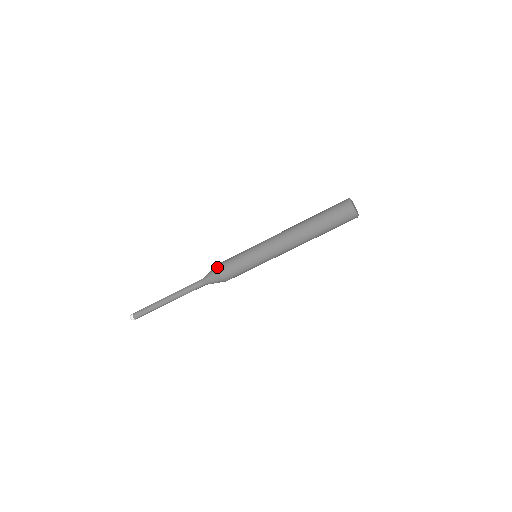
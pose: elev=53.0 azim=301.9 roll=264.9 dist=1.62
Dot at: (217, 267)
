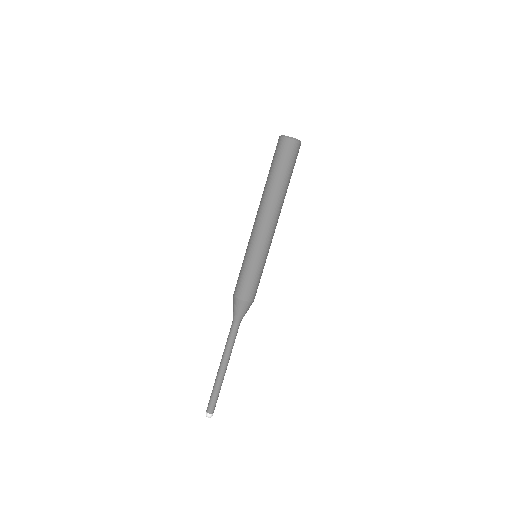
Dot at: (233, 295)
